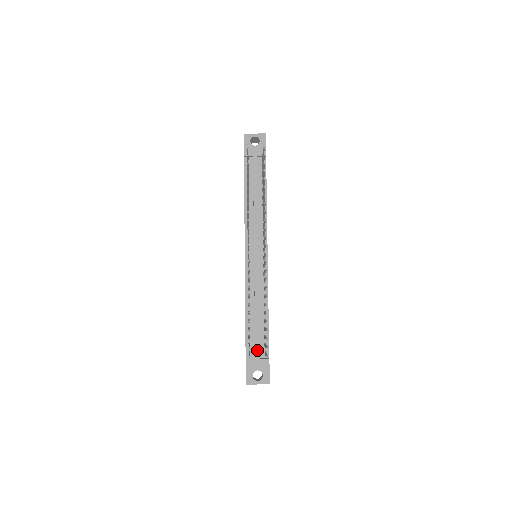
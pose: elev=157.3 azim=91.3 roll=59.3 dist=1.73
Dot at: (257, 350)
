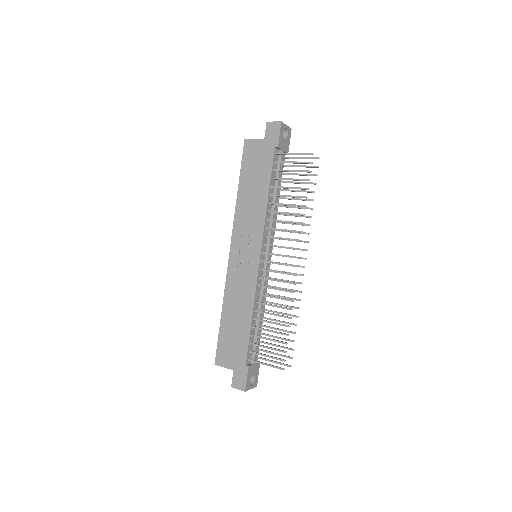
Dot at: (256, 356)
